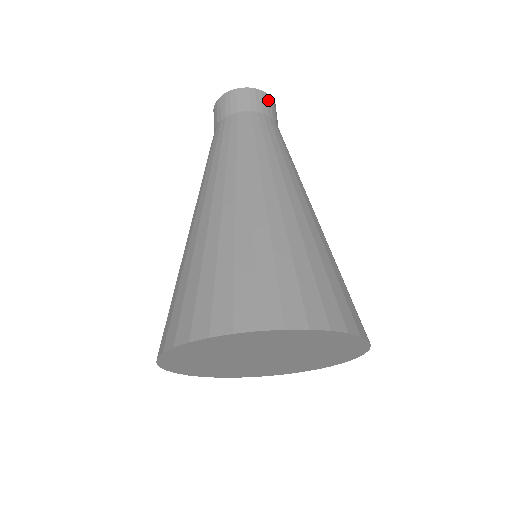
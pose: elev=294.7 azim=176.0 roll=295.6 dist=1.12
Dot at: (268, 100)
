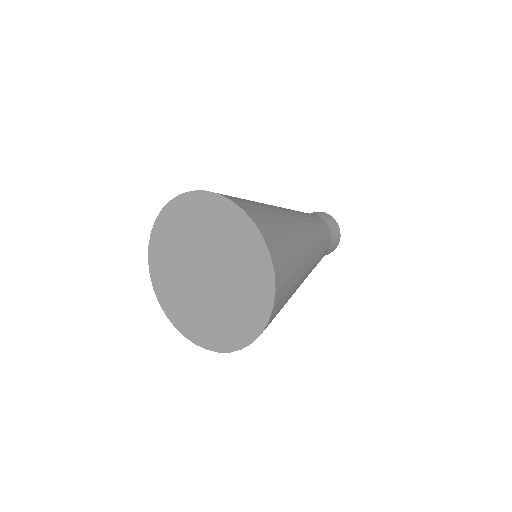
Dot at: (337, 230)
